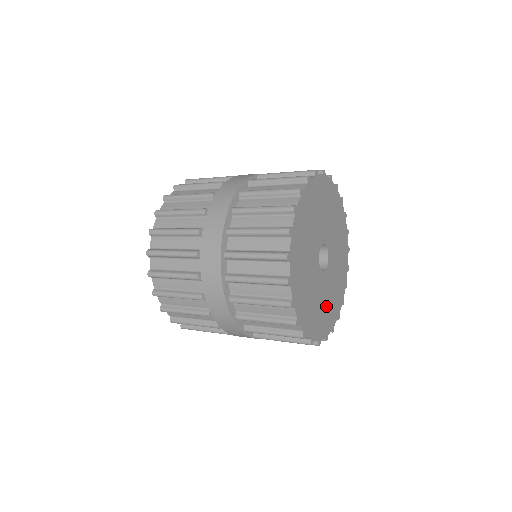
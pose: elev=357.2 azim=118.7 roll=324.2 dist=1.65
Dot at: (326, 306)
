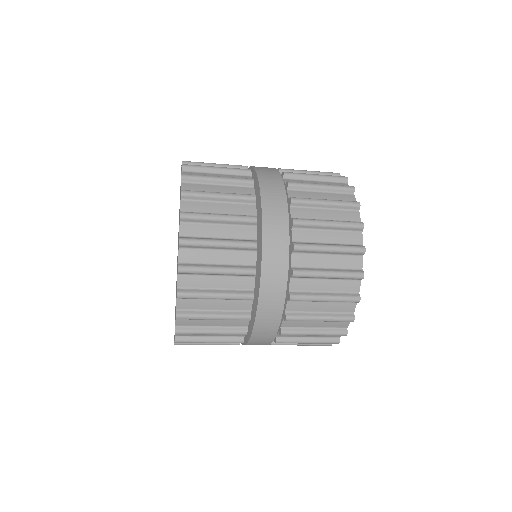
Dot at: occluded
